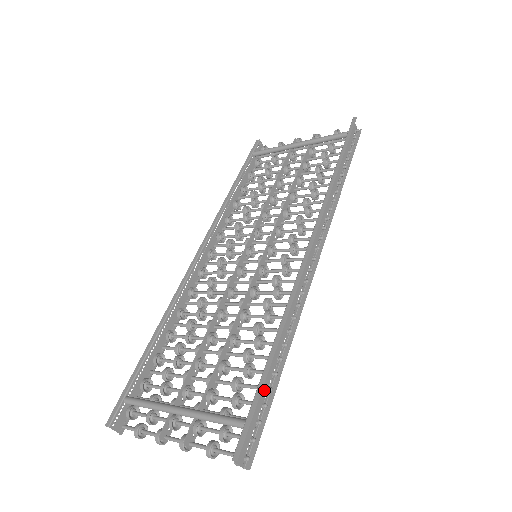
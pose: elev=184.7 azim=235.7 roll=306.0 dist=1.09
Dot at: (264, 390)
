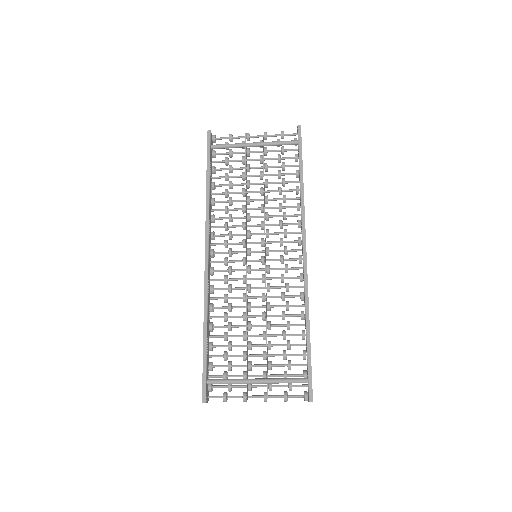
Dot at: occluded
